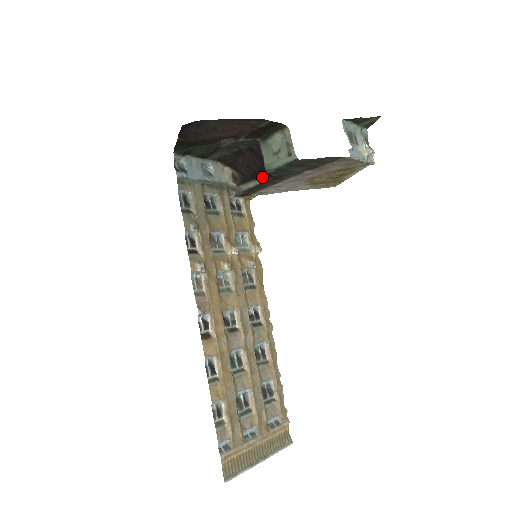
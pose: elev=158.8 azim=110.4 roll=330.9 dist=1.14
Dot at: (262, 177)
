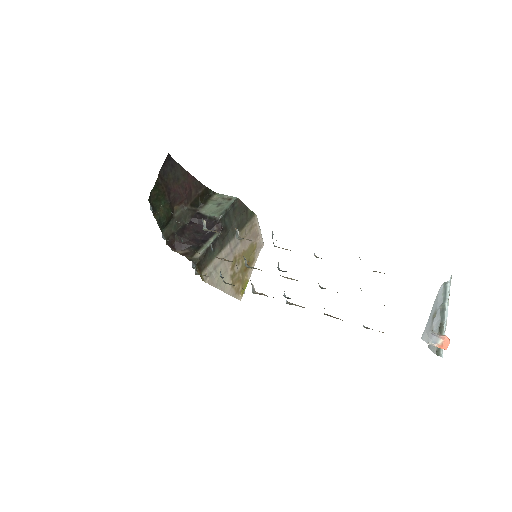
Dot at: (212, 235)
